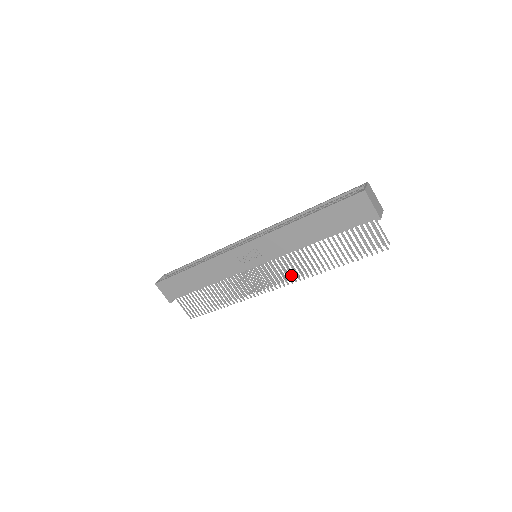
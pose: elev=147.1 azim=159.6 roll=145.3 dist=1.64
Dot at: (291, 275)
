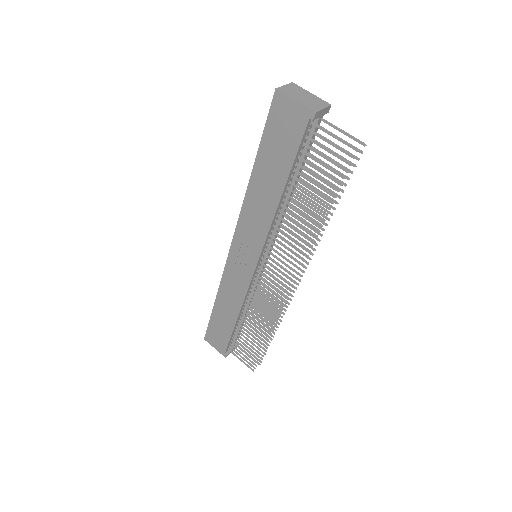
Dot at: (293, 259)
